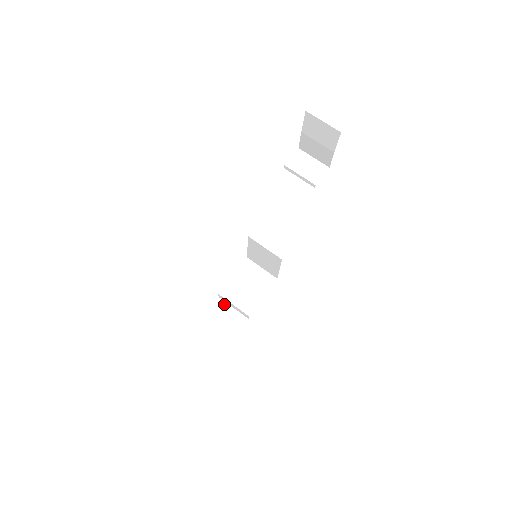
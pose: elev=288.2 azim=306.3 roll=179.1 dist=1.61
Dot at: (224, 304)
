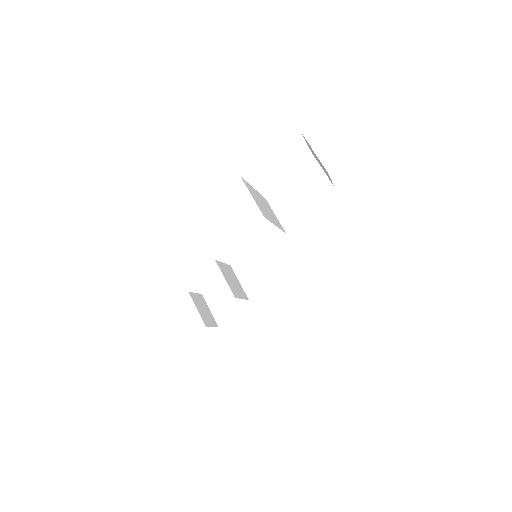
Dot at: occluded
